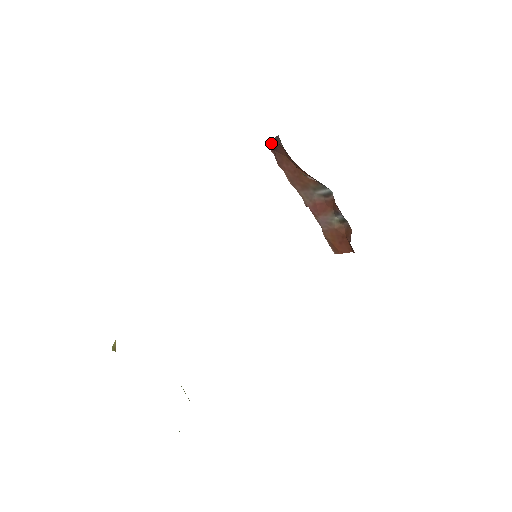
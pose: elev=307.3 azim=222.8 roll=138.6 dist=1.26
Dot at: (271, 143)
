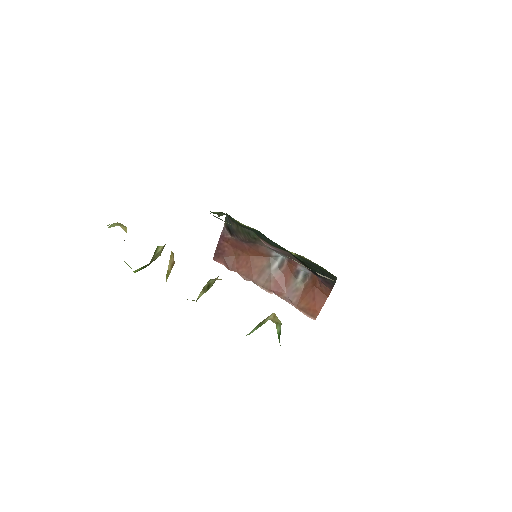
Dot at: (219, 248)
